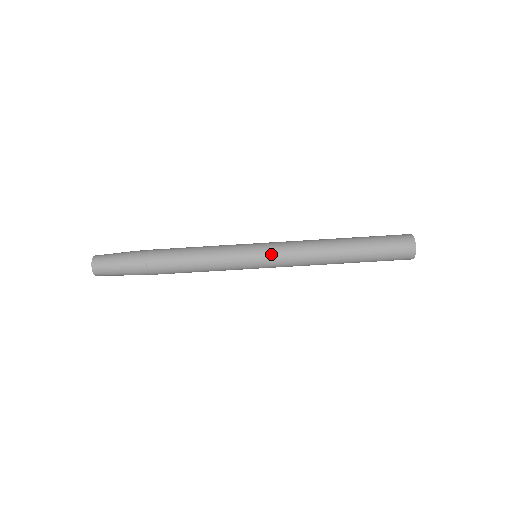
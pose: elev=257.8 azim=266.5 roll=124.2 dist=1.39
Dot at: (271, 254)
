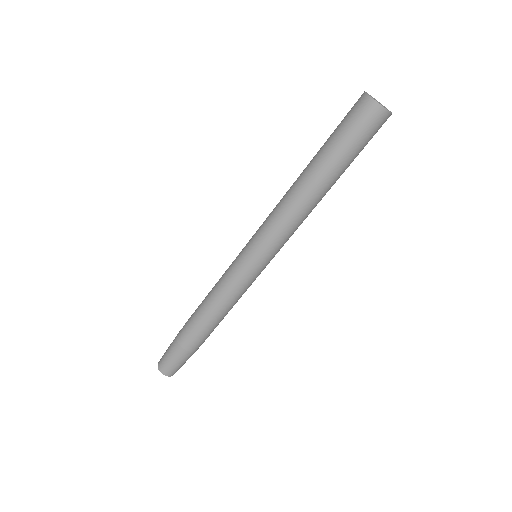
Dot at: (258, 245)
